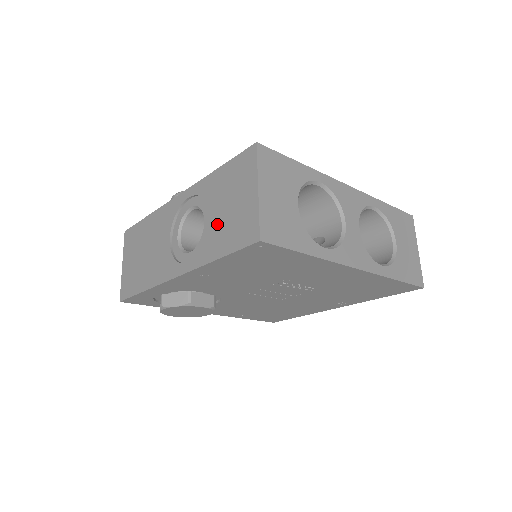
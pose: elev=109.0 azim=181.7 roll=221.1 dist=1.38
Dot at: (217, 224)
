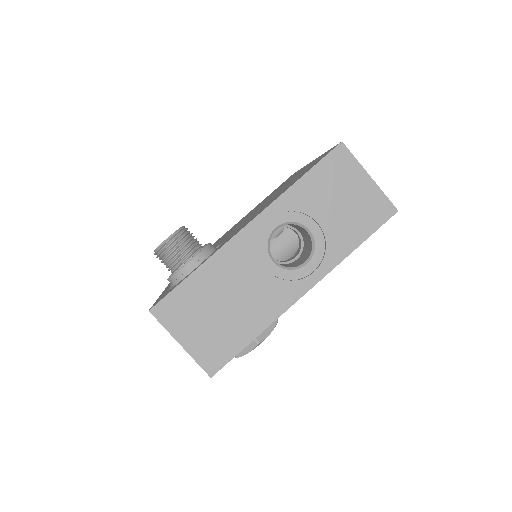
Dot at: (336, 222)
